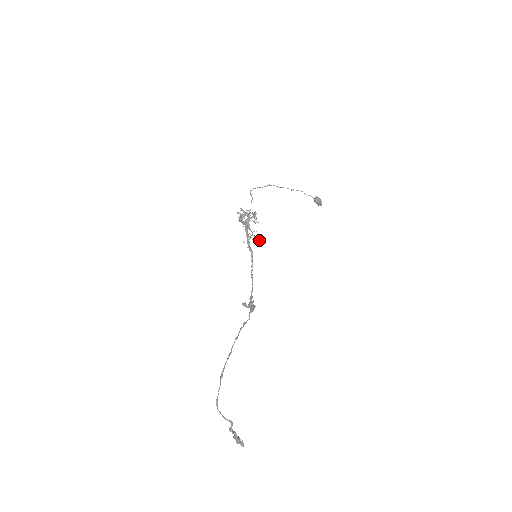
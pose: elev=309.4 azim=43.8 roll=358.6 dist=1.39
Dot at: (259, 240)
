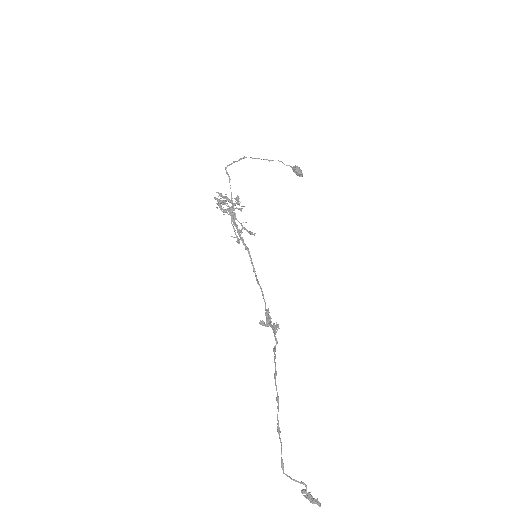
Dot at: (254, 234)
